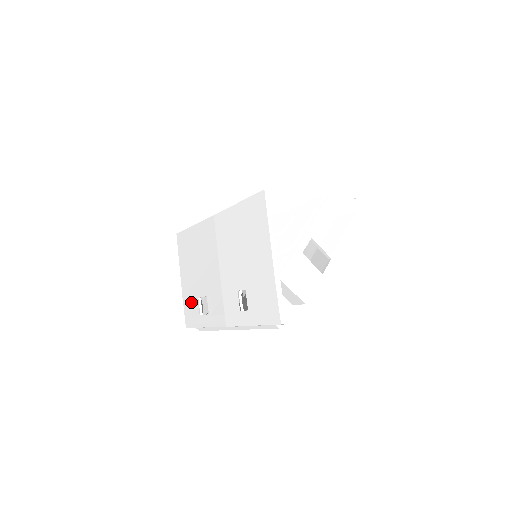
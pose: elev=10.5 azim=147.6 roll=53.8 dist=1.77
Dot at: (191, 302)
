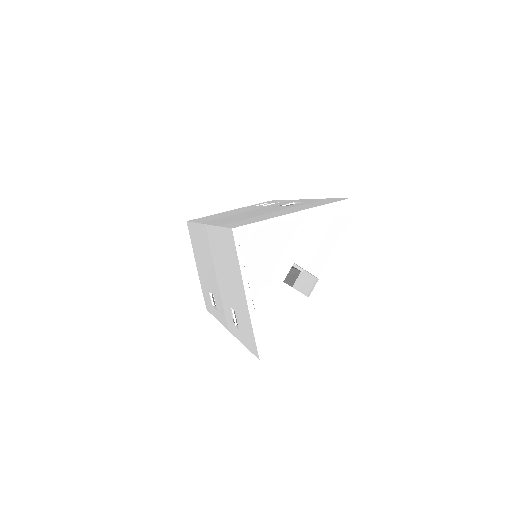
Dot at: (205, 291)
